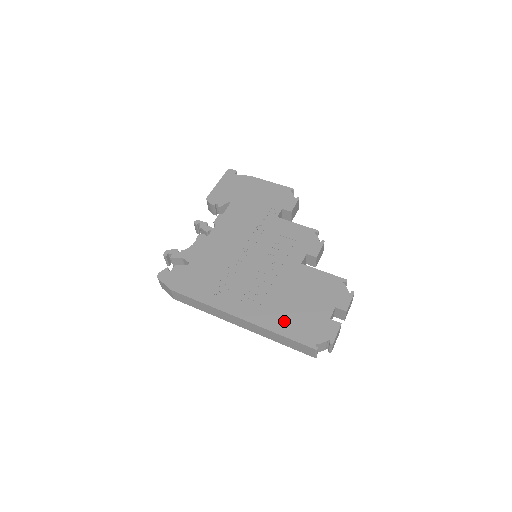
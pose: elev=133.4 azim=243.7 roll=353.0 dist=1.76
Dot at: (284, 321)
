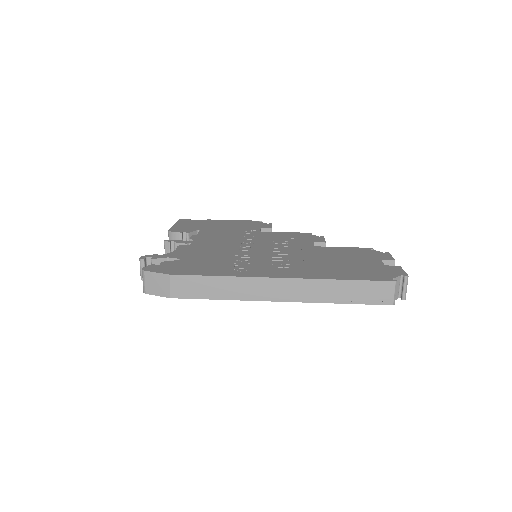
Dot at: (337, 272)
